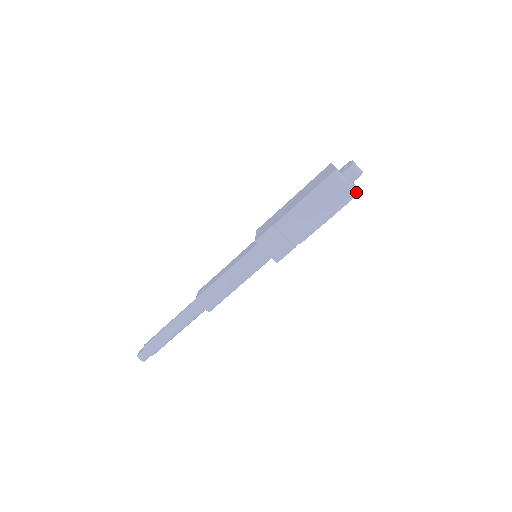
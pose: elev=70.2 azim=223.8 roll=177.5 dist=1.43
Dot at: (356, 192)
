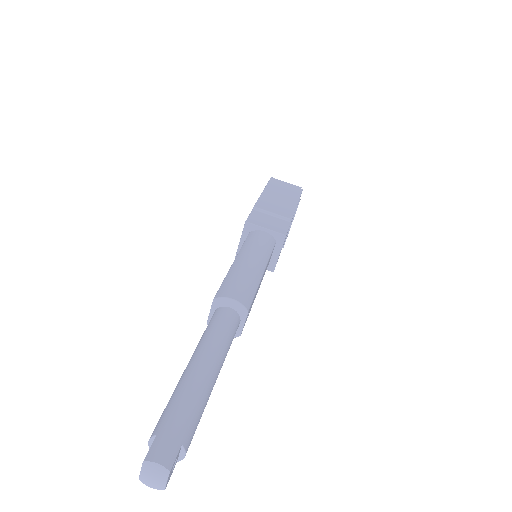
Dot at: (300, 187)
